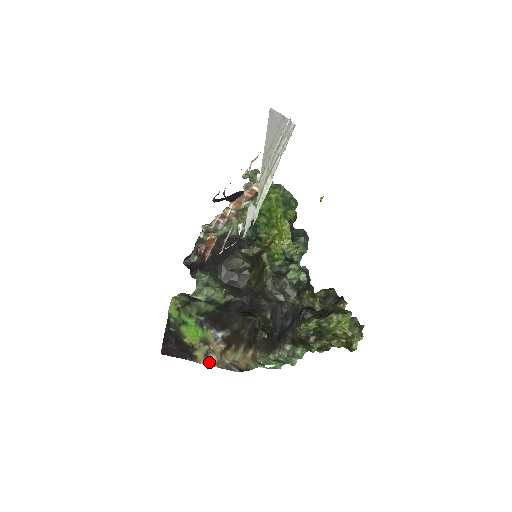
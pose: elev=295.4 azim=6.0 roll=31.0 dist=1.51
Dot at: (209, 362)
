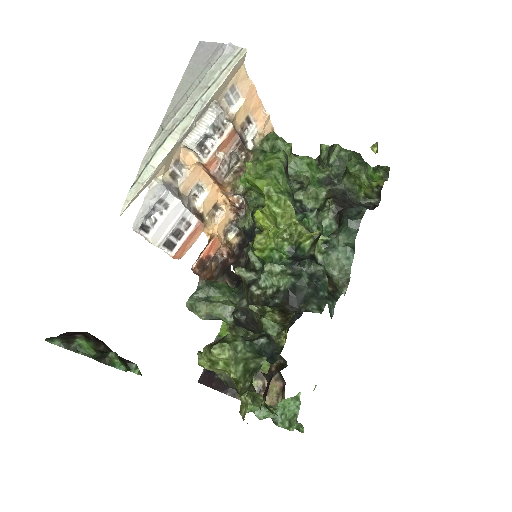
Dot at: occluded
